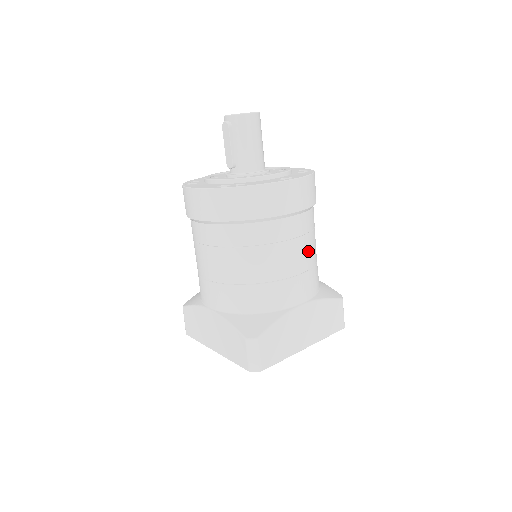
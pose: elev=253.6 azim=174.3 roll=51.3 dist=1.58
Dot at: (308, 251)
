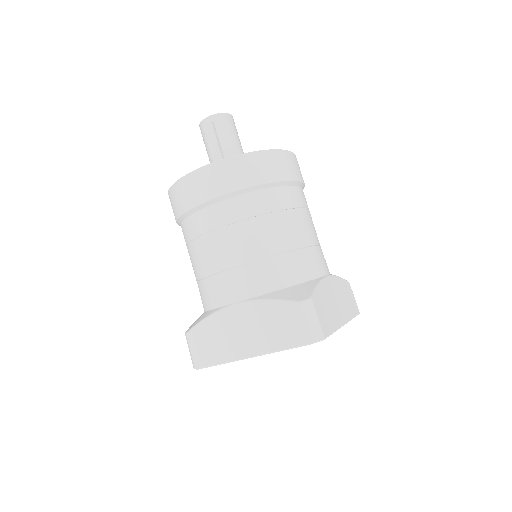
Dot at: (314, 227)
